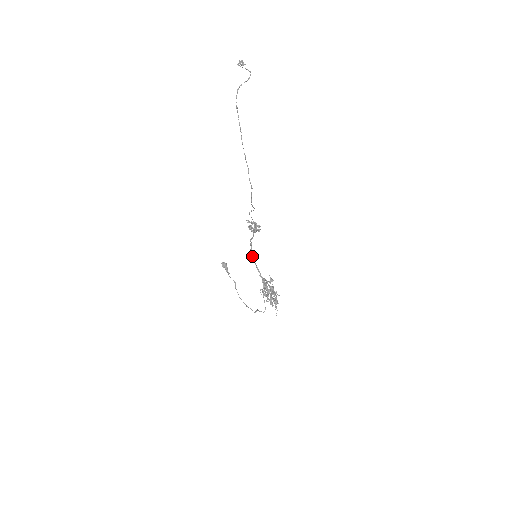
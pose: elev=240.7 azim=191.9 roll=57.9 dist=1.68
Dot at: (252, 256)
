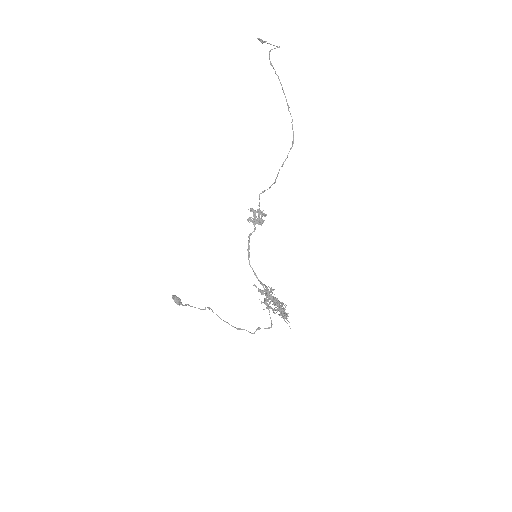
Dot at: (248, 258)
